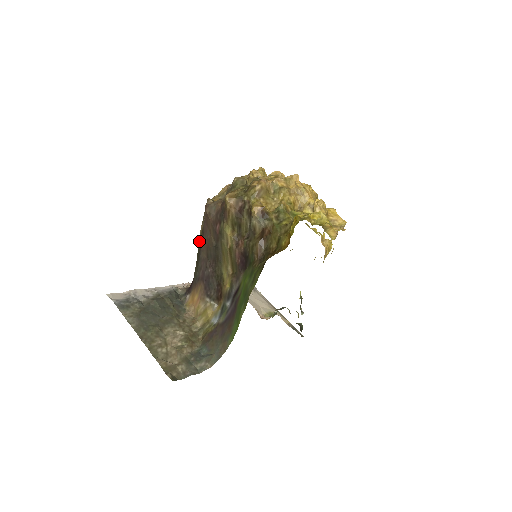
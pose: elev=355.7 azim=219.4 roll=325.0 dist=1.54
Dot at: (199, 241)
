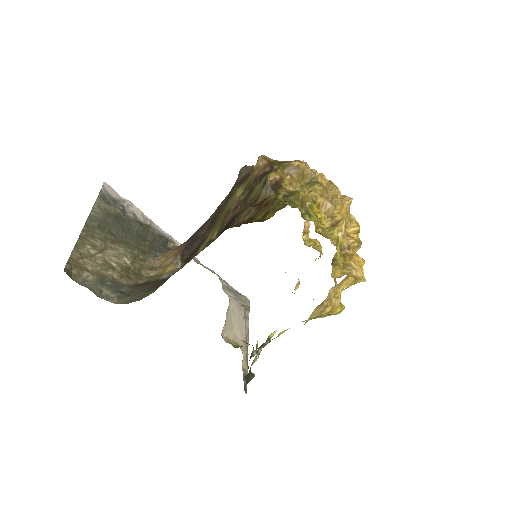
Dot at: occluded
